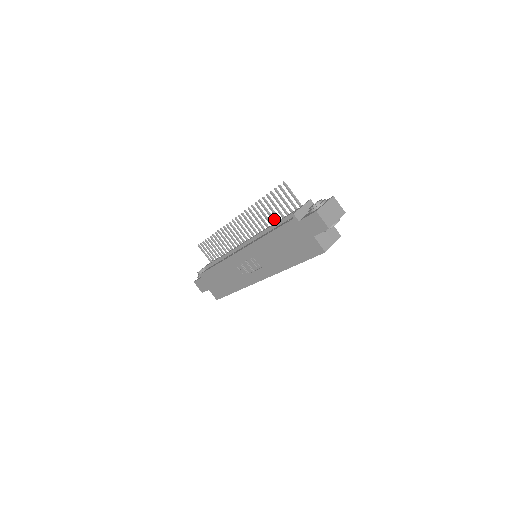
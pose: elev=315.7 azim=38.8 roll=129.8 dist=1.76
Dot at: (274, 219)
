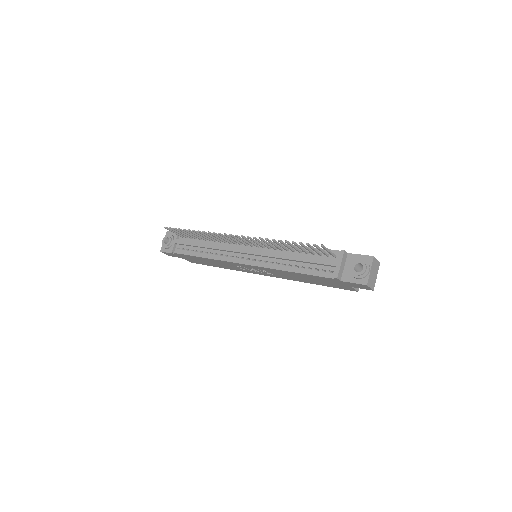
Dot at: (292, 249)
